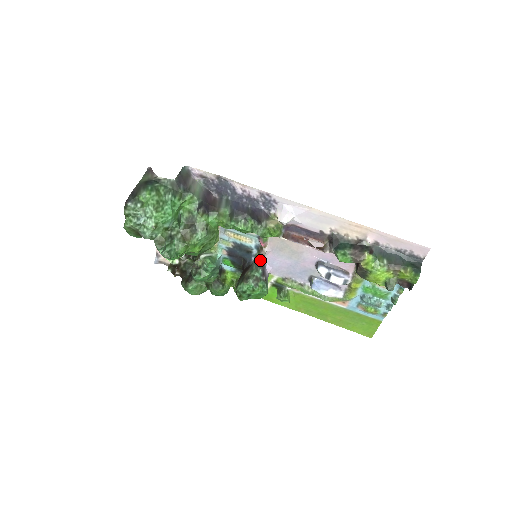
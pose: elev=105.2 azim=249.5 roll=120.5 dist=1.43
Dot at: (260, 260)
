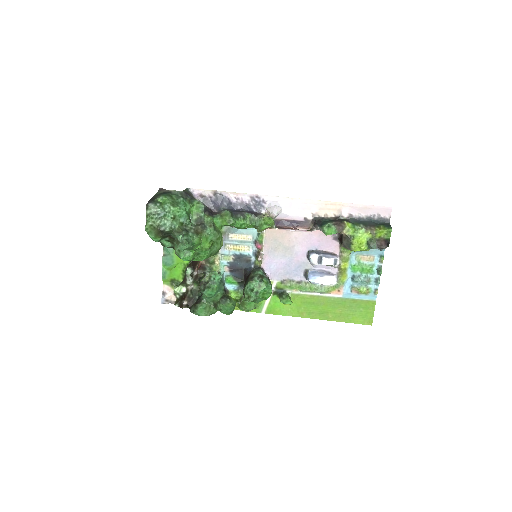
Dot at: (259, 266)
